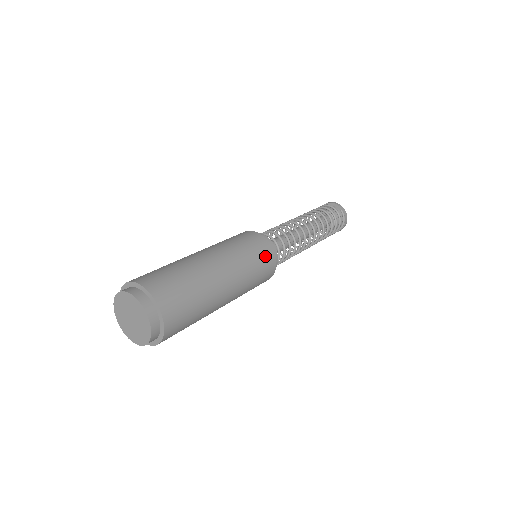
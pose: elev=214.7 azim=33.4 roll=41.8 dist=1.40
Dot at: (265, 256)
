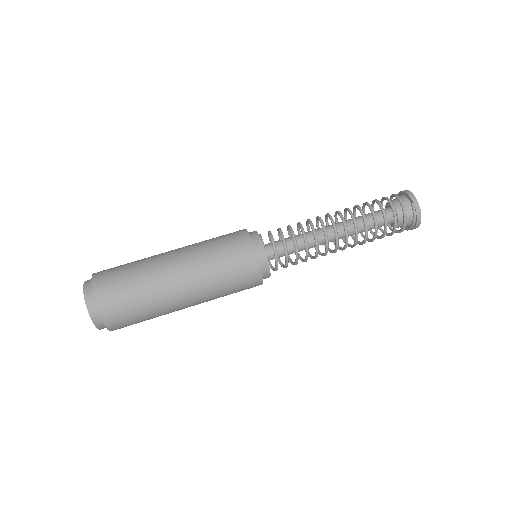
Dot at: (242, 262)
